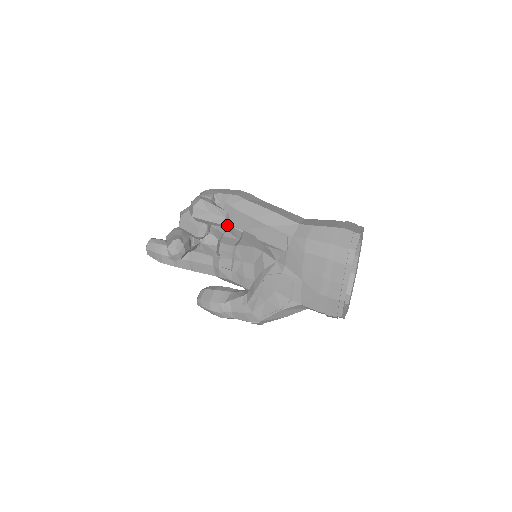
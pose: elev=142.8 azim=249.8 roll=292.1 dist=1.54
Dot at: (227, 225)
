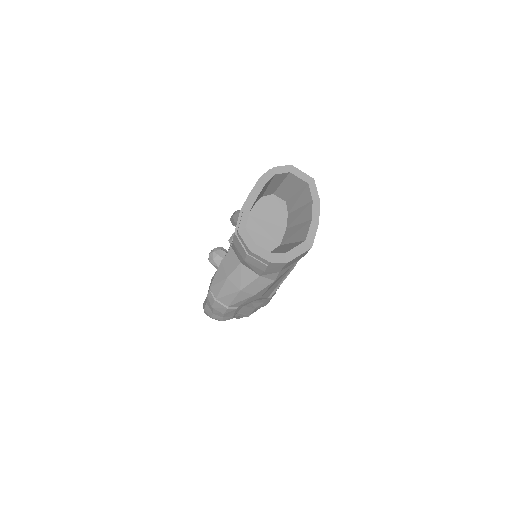
Dot at: occluded
